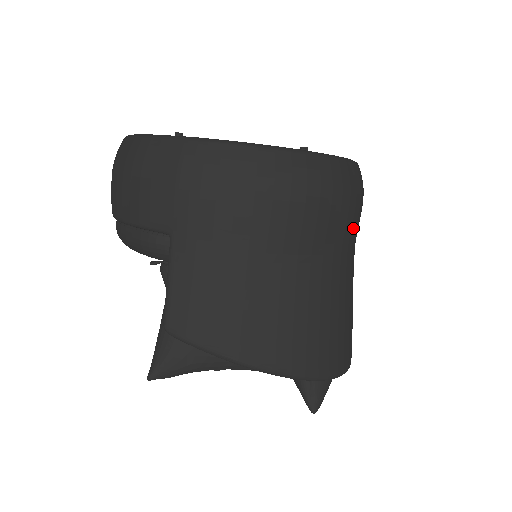
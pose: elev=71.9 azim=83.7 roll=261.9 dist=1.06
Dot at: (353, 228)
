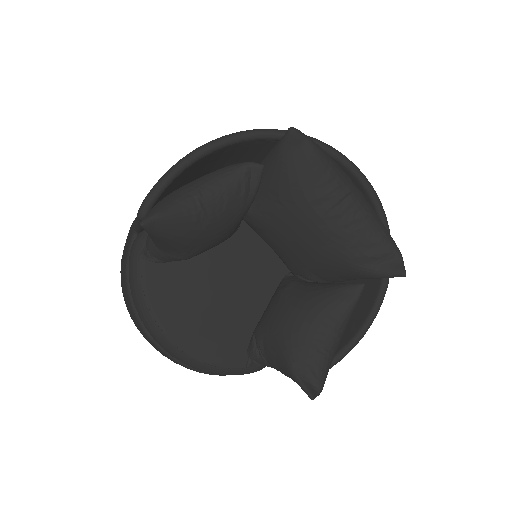
Dot at: occluded
